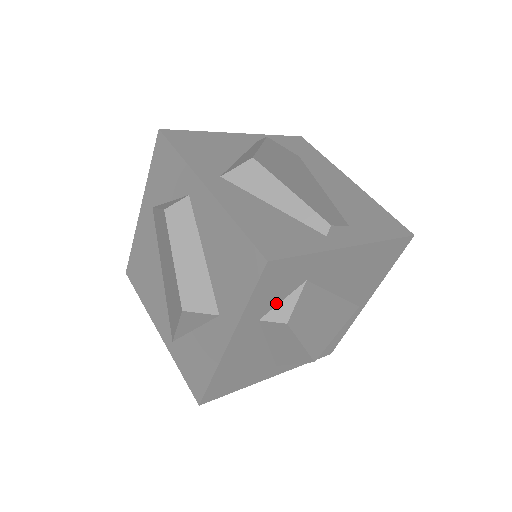
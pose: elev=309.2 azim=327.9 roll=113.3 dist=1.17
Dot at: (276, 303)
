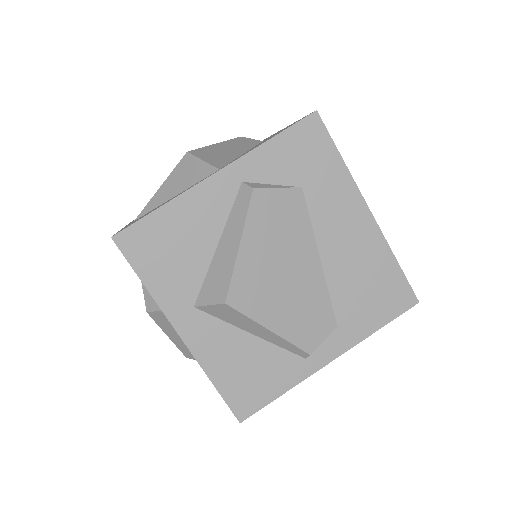
Dot at: occluded
